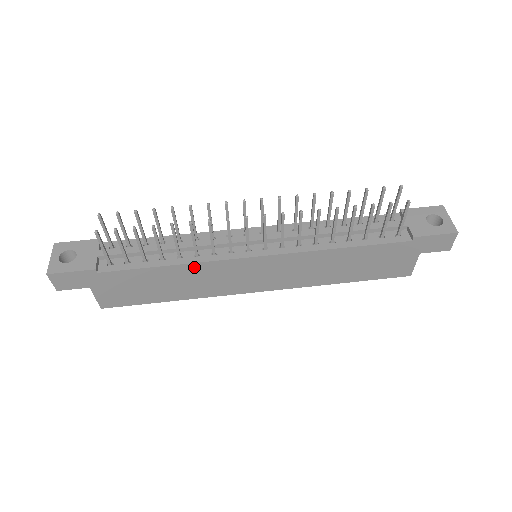
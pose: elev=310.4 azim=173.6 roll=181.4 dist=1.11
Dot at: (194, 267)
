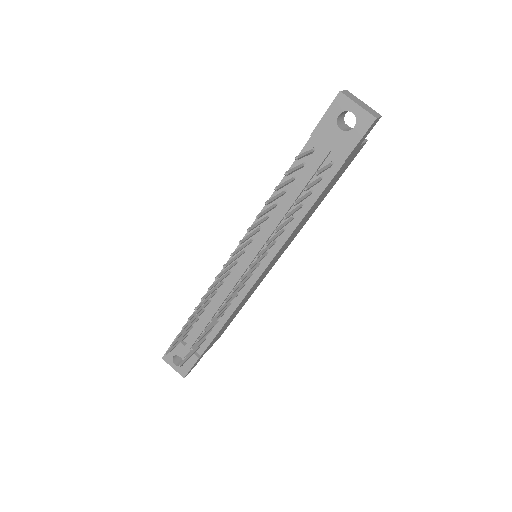
Dot at: (237, 308)
